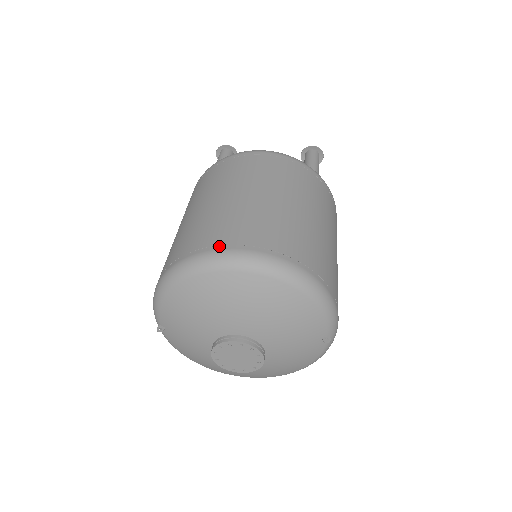
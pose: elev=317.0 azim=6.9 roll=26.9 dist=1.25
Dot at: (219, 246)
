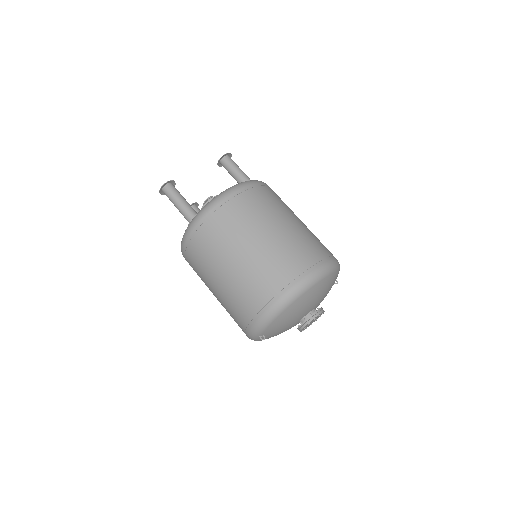
Dot at: (300, 276)
